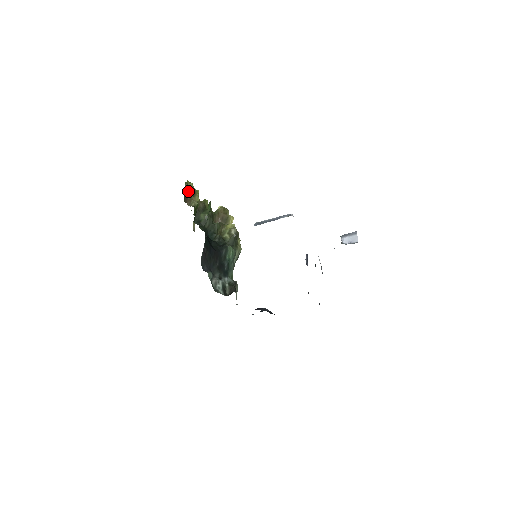
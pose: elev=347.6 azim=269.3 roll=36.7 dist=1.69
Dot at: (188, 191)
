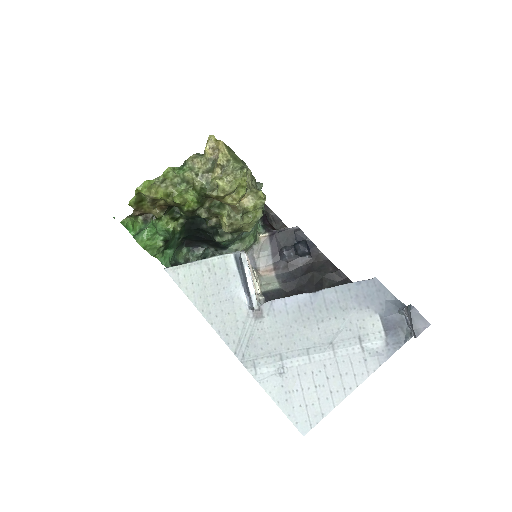
Dot at: (138, 211)
